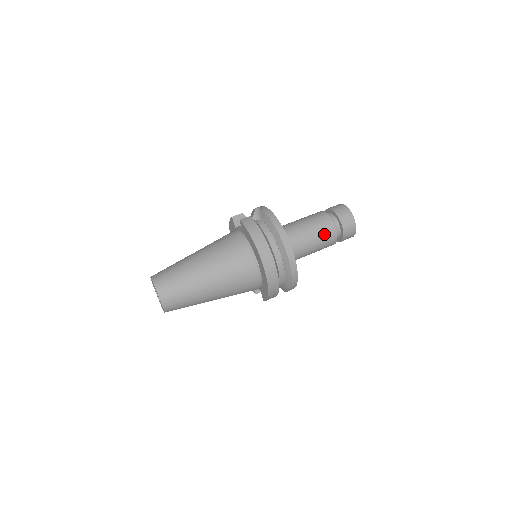
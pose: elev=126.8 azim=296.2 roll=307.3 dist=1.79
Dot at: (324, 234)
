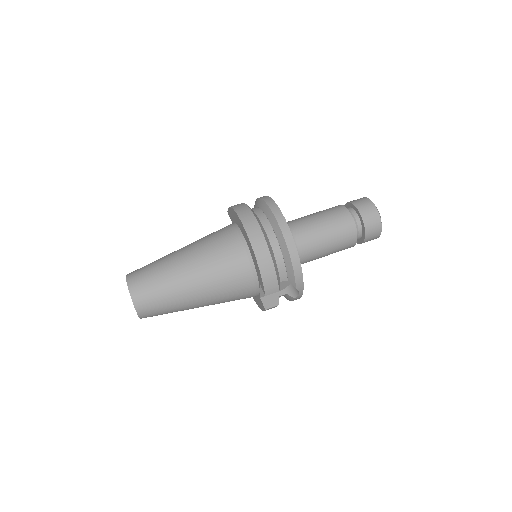
Dot at: (333, 216)
